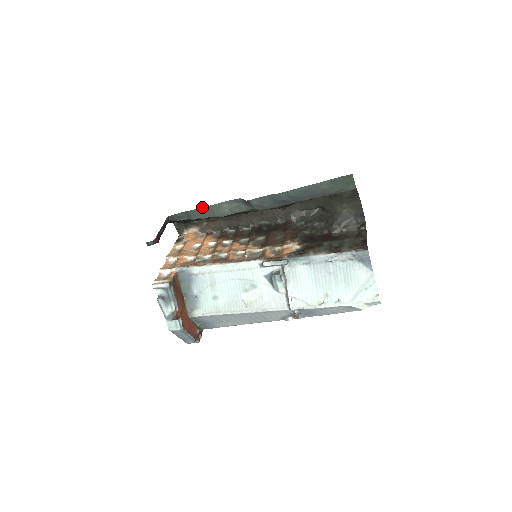
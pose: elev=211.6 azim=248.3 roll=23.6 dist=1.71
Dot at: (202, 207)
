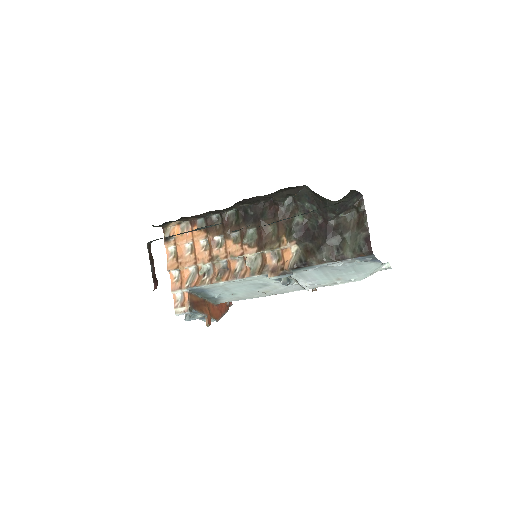
Dot at: occluded
